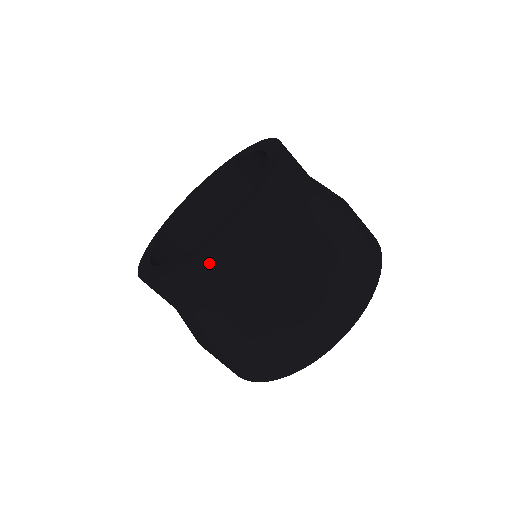
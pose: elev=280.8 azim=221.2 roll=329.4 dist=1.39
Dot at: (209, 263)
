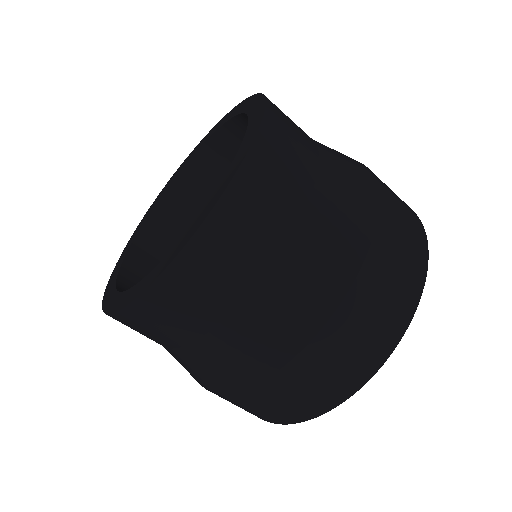
Dot at: (234, 217)
